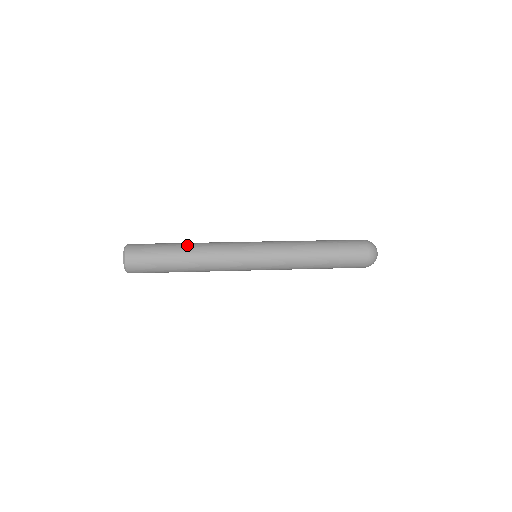
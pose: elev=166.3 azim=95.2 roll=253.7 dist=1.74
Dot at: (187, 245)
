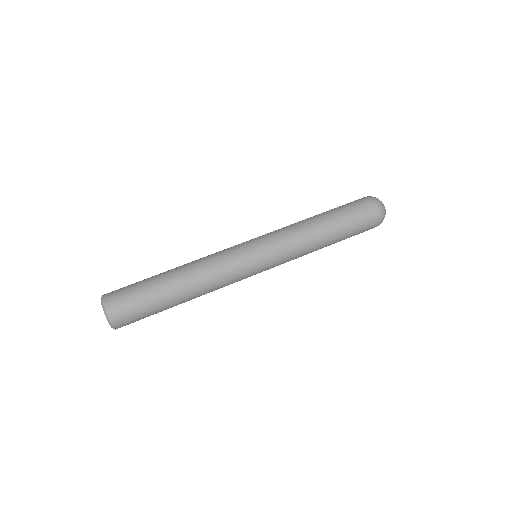
Dot at: (174, 271)
